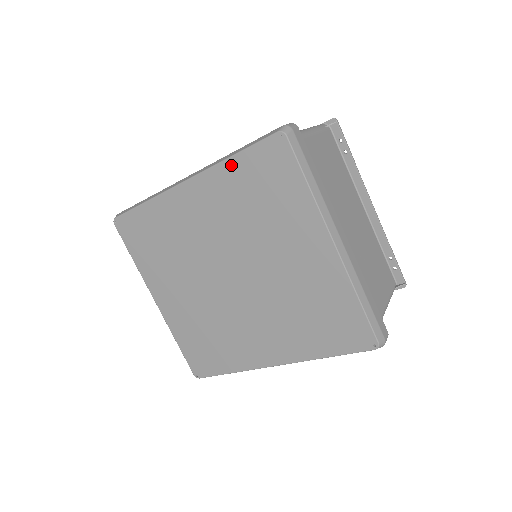
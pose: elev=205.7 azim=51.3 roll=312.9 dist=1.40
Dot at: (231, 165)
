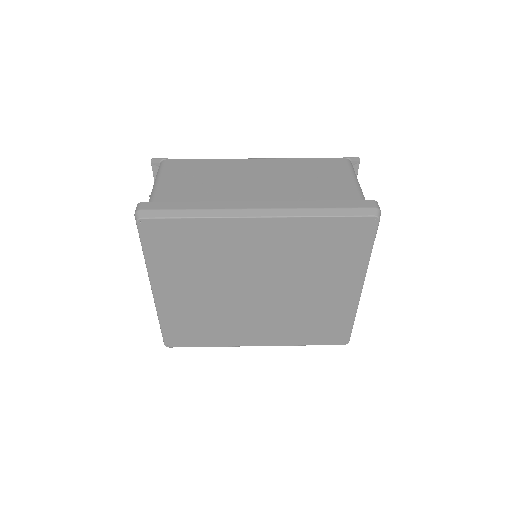
Dot at: (317, 222)
